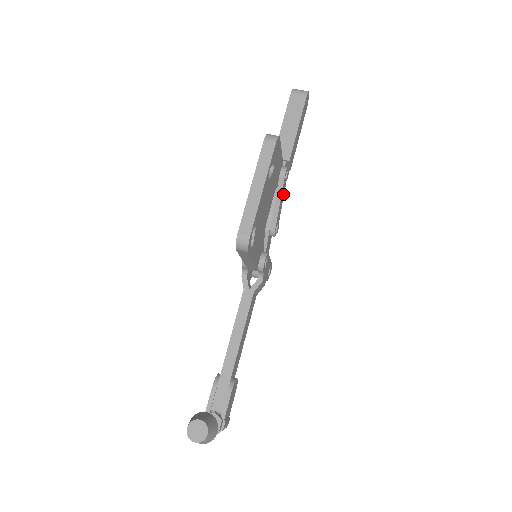
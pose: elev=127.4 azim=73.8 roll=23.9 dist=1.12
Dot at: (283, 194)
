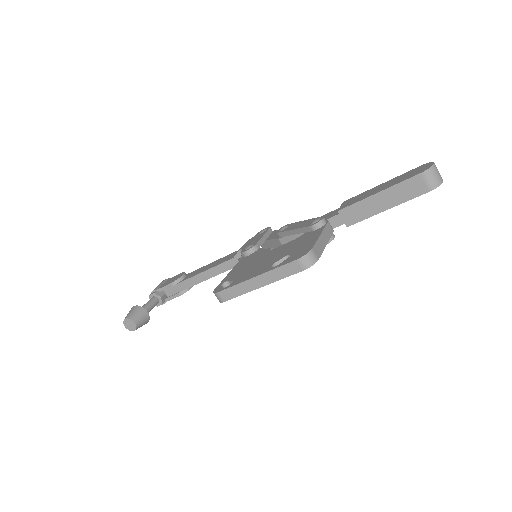
Dot at: occluded
